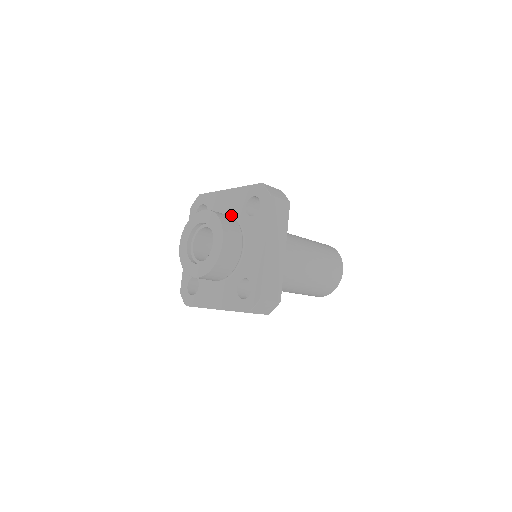
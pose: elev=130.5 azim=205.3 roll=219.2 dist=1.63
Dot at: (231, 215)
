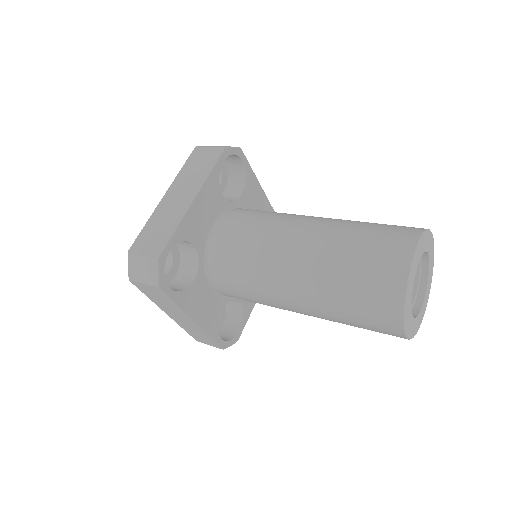
Dot at: occluded
